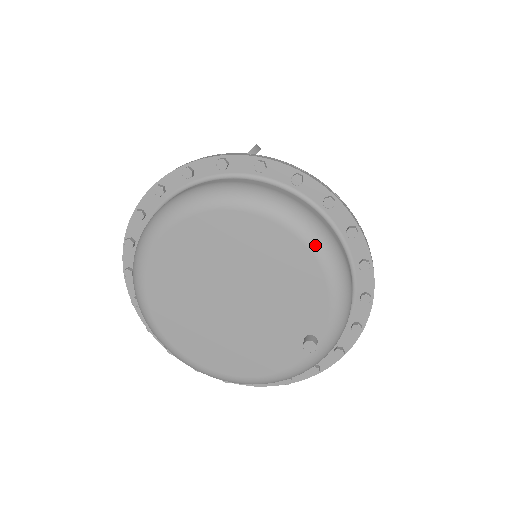
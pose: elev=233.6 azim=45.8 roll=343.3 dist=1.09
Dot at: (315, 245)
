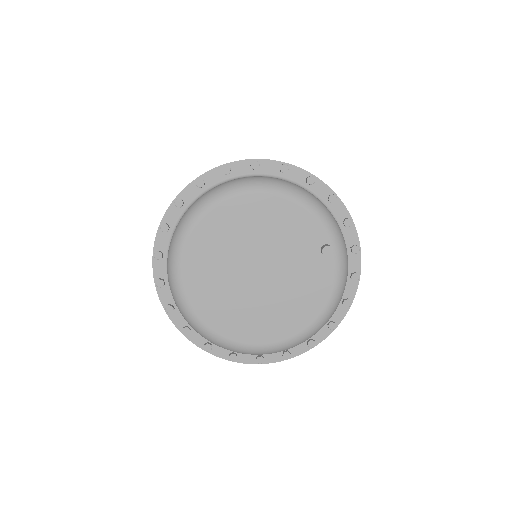
Dot at: (268, 189)
